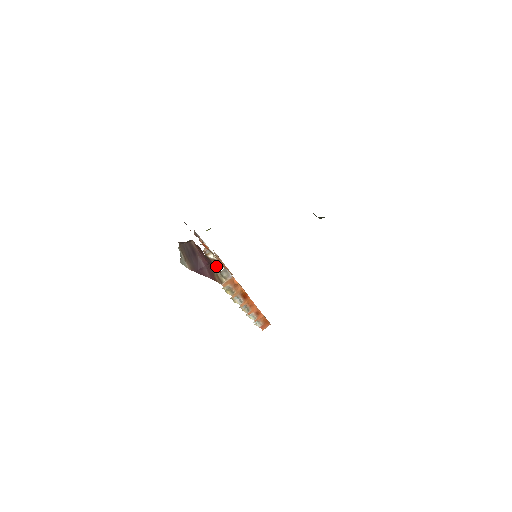
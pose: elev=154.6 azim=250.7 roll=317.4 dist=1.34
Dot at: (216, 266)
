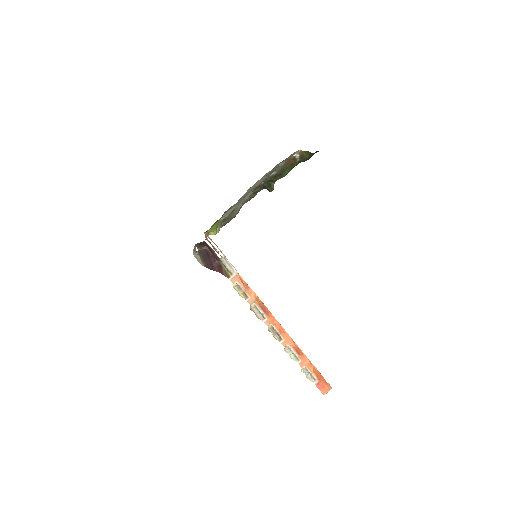
Dot at: (214, 252)
